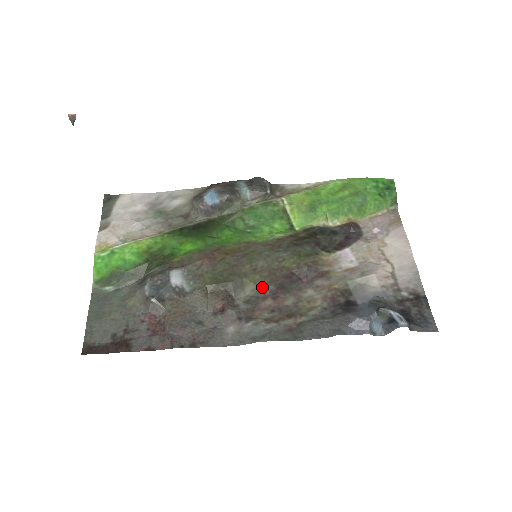
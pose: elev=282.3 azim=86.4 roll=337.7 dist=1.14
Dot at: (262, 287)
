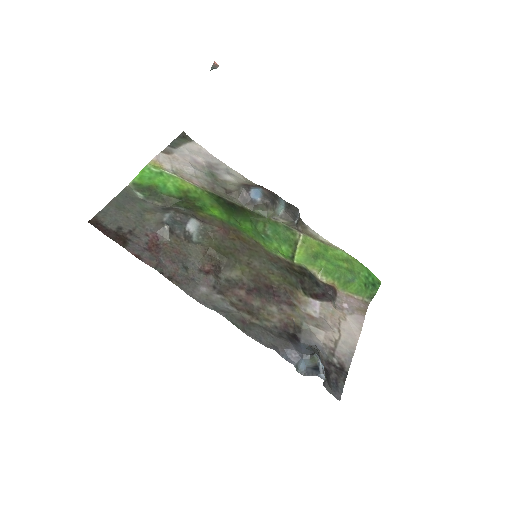
Dot at: (245, 279)
